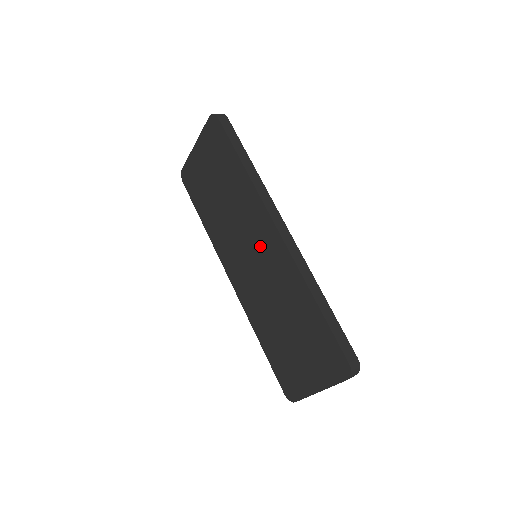
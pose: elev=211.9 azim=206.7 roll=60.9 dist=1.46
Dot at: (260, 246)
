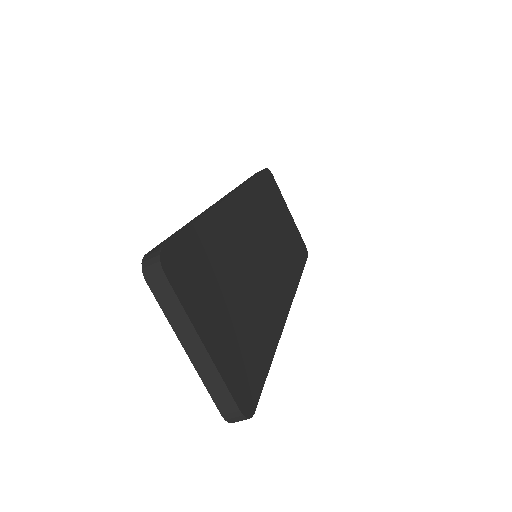
Dot at: occluded
